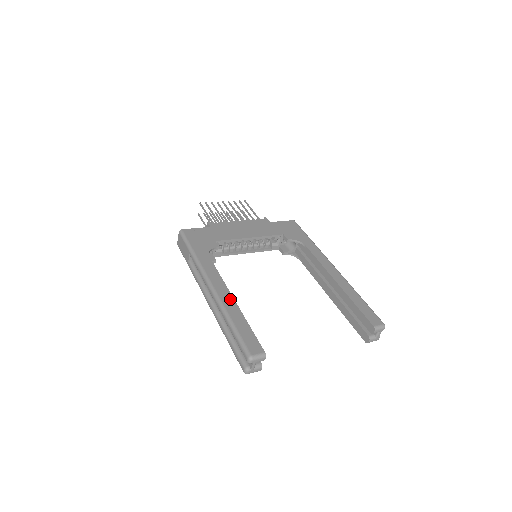
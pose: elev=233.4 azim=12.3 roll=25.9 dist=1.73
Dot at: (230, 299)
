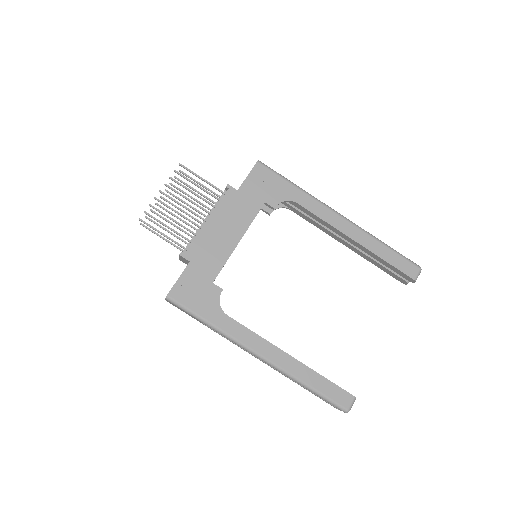
Dot at: (288, 359)
